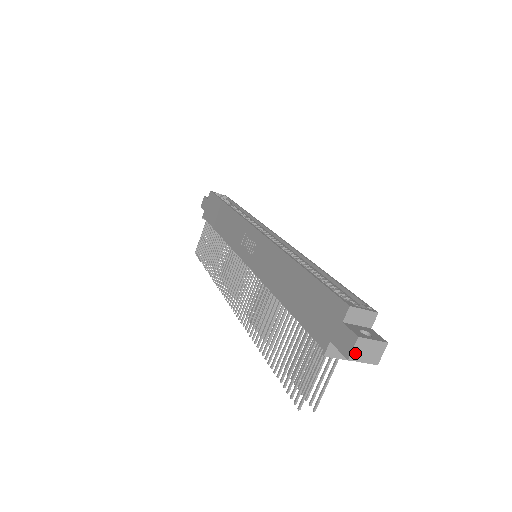
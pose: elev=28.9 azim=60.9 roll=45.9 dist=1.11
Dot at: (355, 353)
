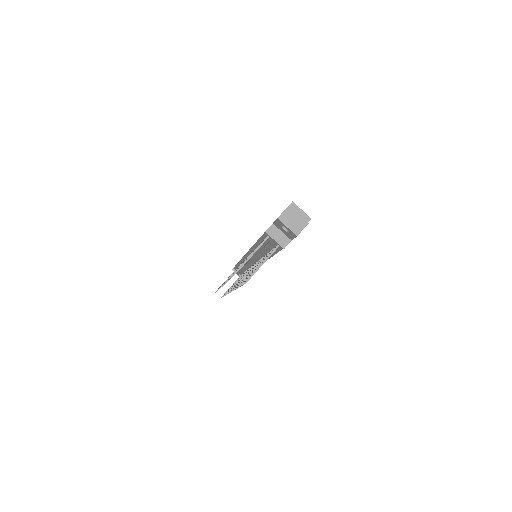
Dot at: (284, 216)
